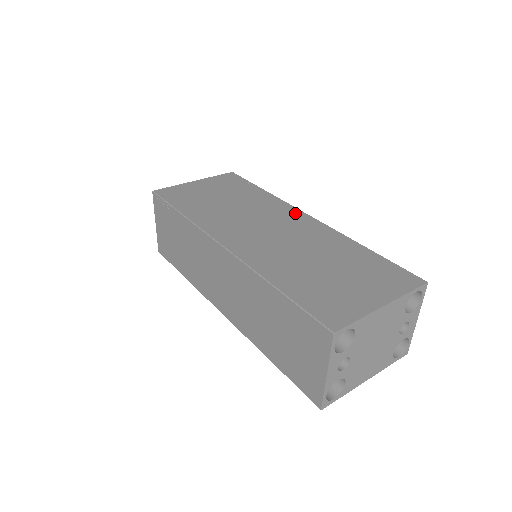
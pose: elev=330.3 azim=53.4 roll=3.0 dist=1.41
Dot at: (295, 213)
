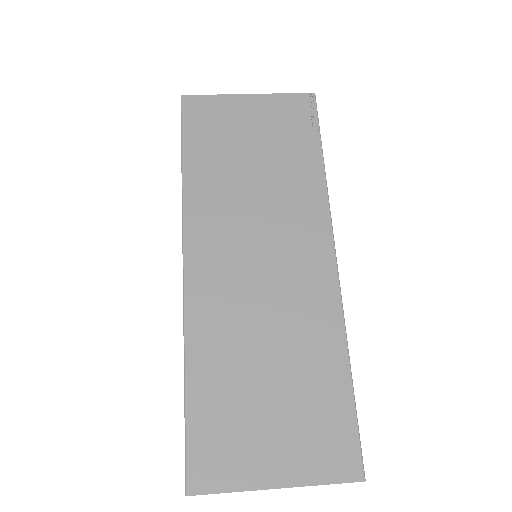
Dot at: (321, 243)
